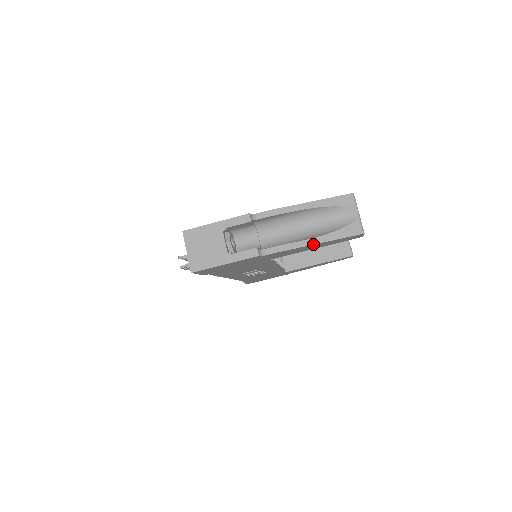
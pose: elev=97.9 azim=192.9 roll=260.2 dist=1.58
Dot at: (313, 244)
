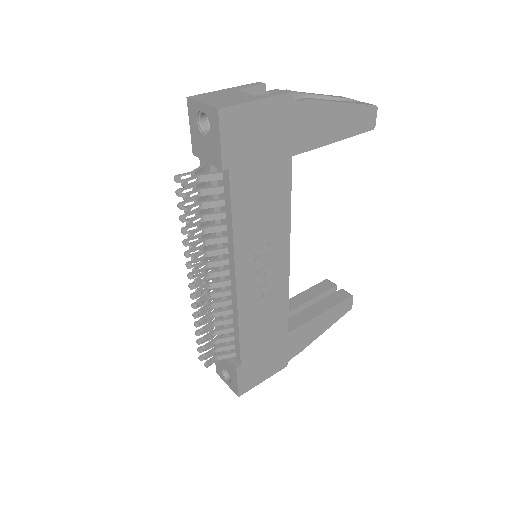
Dot at: (339, 102)
